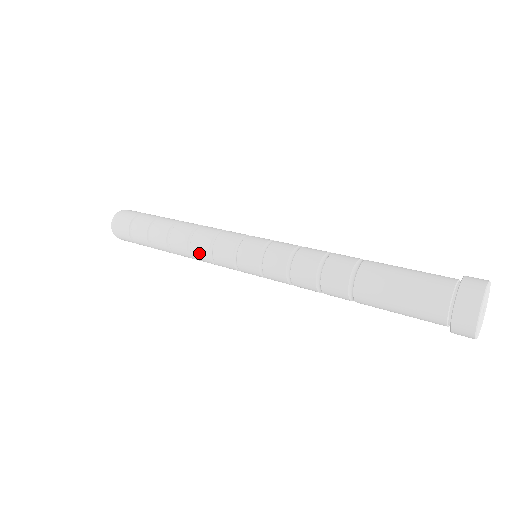
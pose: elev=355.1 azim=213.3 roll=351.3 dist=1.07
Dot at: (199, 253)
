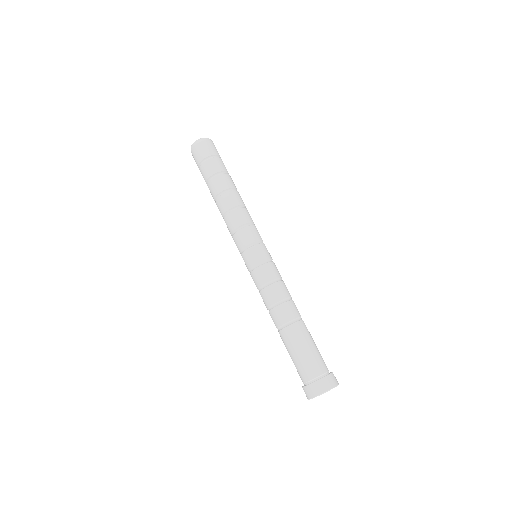
Dot at: (234, 219)
